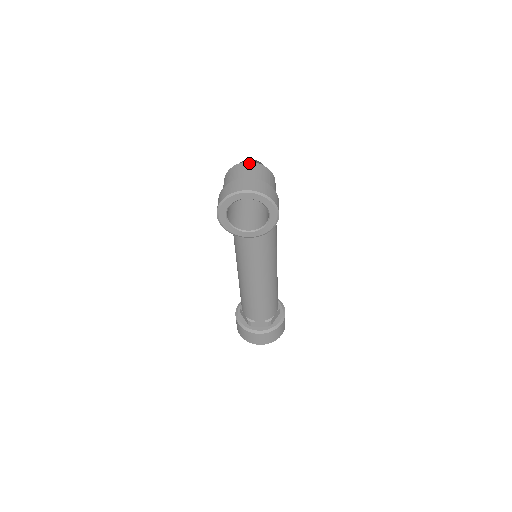
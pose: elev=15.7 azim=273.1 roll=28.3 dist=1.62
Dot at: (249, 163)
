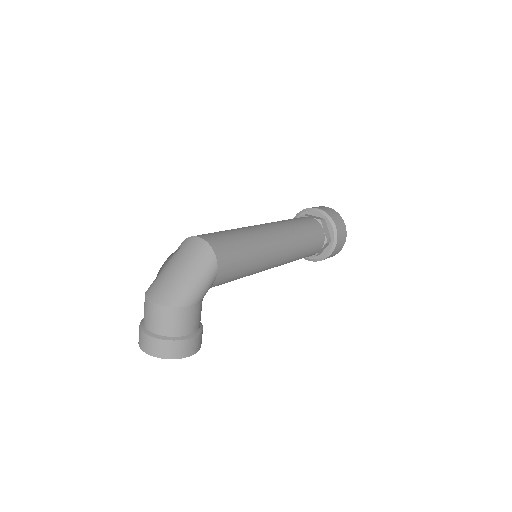
Dot at: (153, 305)
